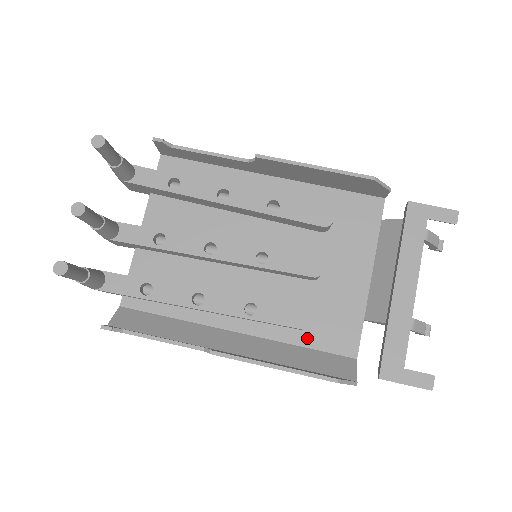
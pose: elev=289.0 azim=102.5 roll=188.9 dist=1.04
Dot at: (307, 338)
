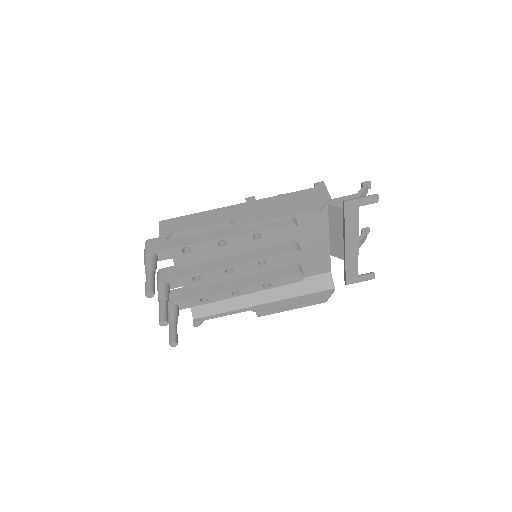
Dot at: occluded
